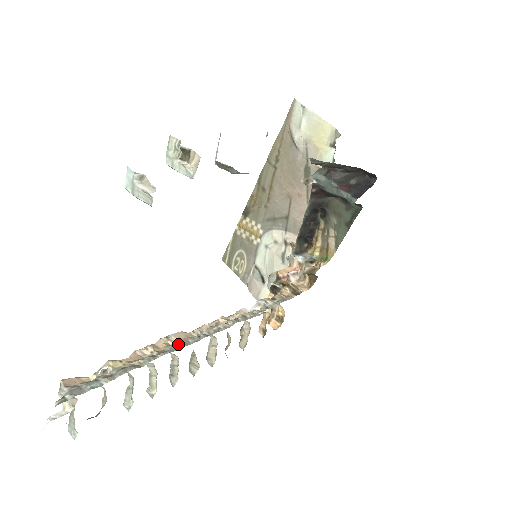
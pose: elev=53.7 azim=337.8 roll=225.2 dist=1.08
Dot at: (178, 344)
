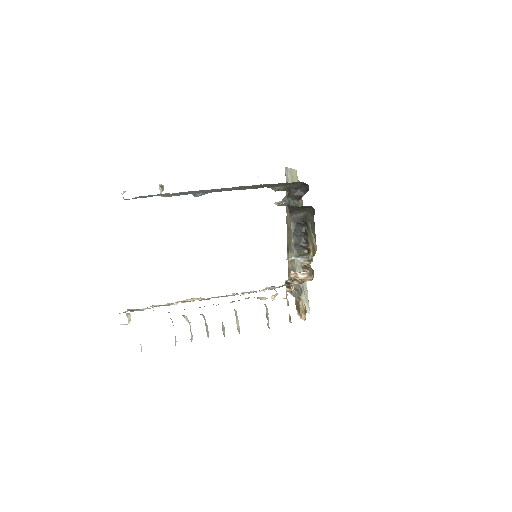
Dot at: (194, 300)
